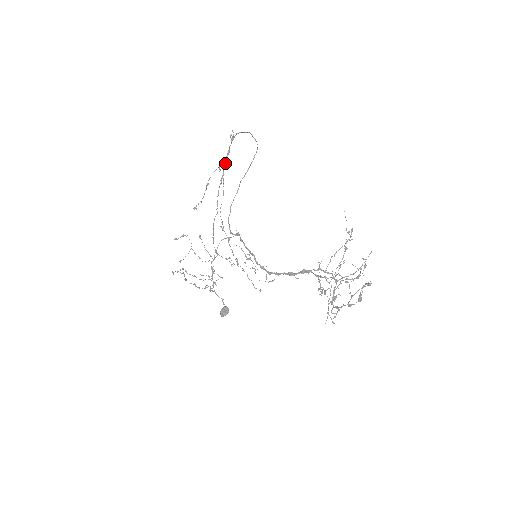
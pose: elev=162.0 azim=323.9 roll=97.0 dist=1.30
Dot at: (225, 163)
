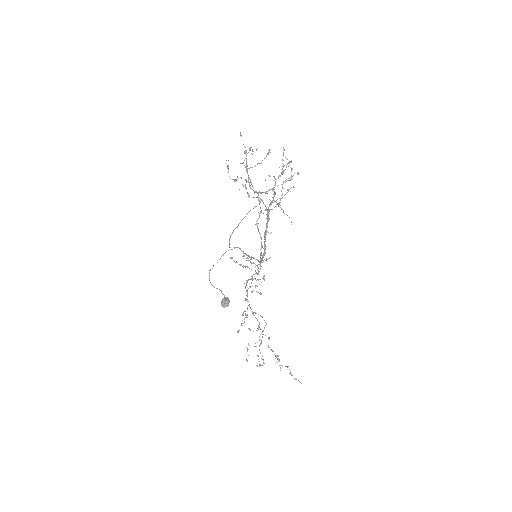
Dot at: occluded
